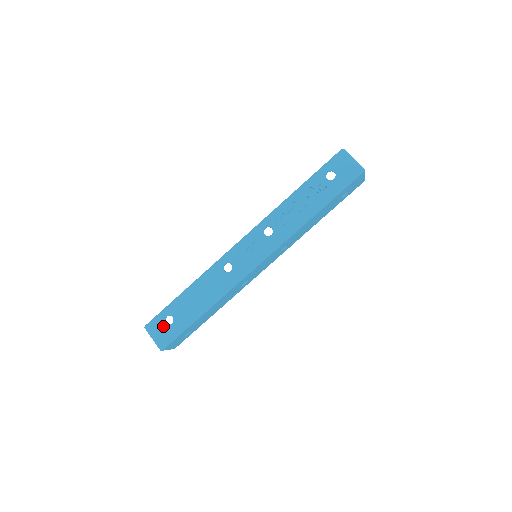
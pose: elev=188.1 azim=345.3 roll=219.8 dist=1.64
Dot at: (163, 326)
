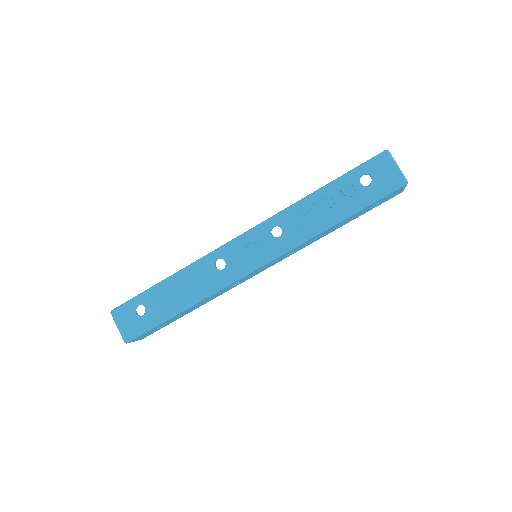
Dot at: (132, 316)
